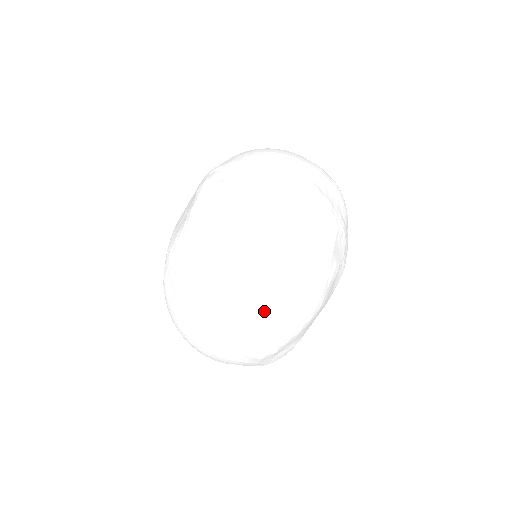
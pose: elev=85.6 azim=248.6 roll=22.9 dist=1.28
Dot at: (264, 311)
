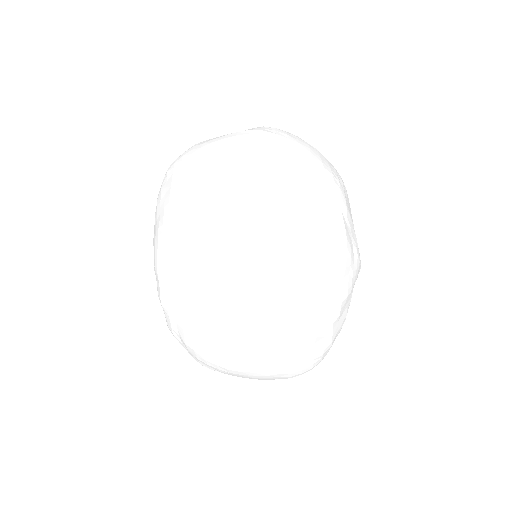
Dot at: occluded
